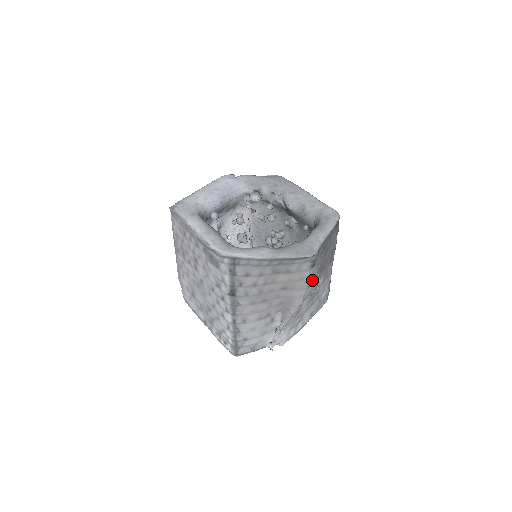
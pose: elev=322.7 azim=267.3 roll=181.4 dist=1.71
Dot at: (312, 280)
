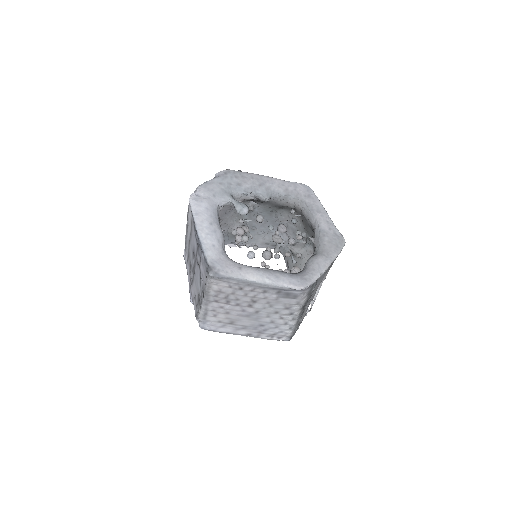
Dot at: occluded
